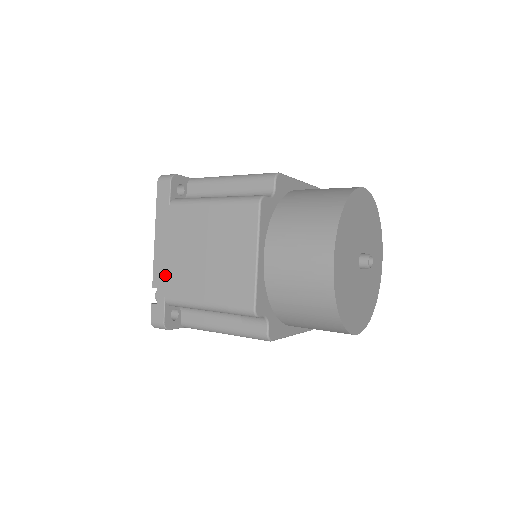
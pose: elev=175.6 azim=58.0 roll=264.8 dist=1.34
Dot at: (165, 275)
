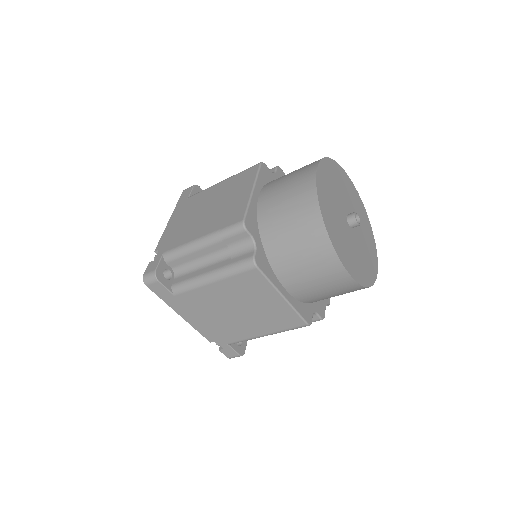
Dot at: (169, 238)
